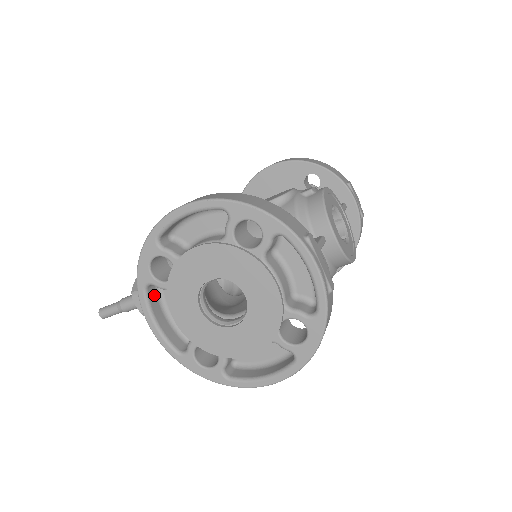
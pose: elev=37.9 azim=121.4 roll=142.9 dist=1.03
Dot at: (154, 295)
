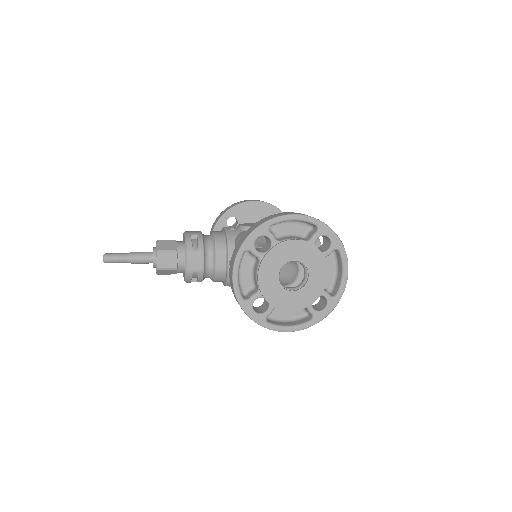
Dot at: occluded
